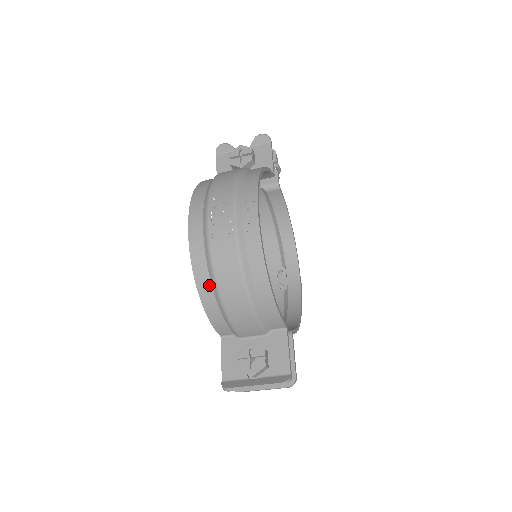
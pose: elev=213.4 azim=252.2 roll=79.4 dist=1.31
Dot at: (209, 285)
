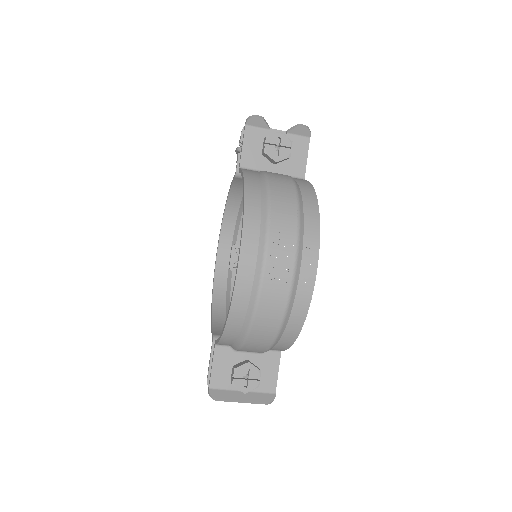
Dot at: (242, 320)
